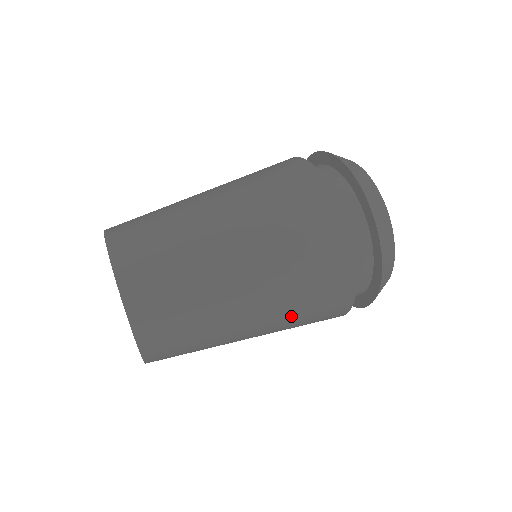
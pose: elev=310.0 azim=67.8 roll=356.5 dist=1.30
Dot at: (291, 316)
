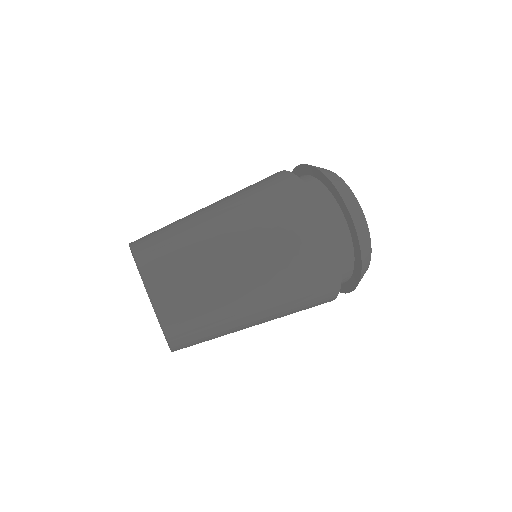
Dot at: (289, 293)
